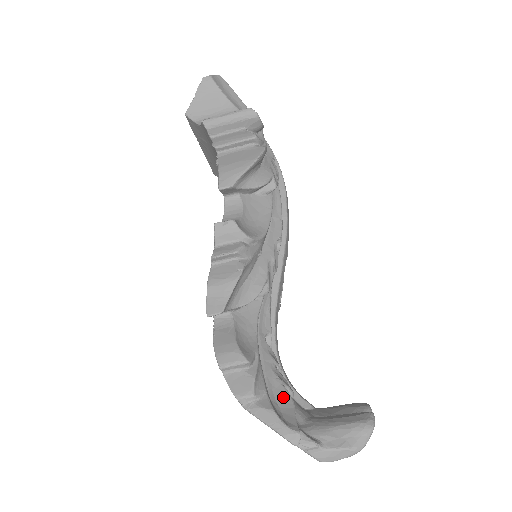
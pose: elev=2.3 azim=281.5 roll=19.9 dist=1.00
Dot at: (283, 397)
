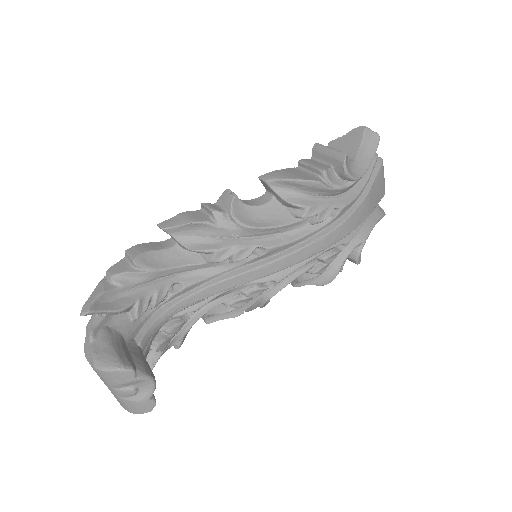
Dot at: (124, 302)
